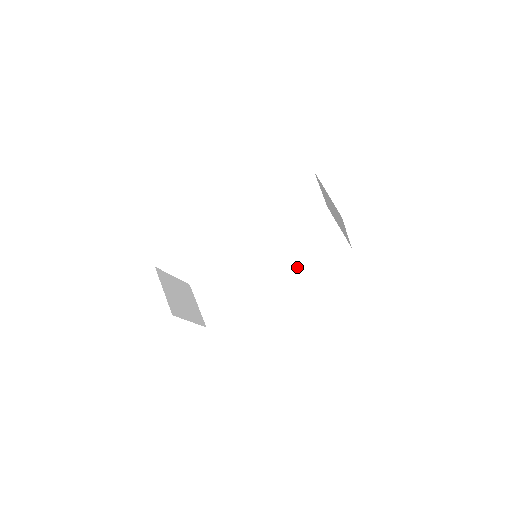
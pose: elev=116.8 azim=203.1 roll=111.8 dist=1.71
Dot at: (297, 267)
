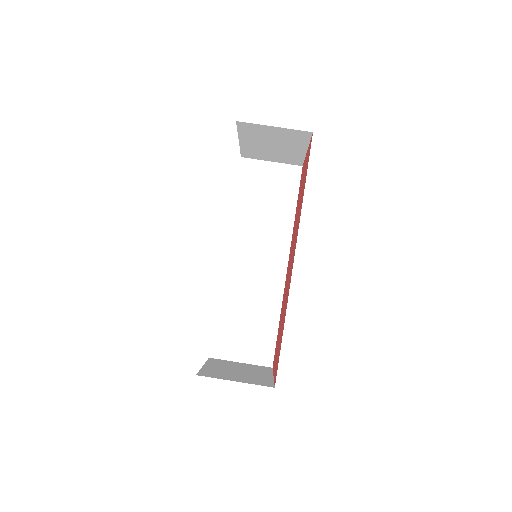
Dot at: (281, 230)
